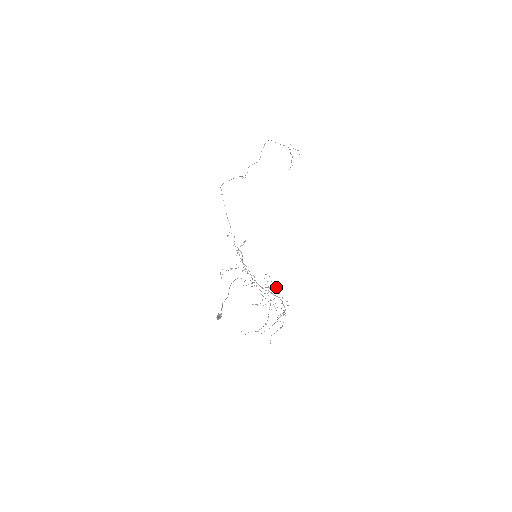
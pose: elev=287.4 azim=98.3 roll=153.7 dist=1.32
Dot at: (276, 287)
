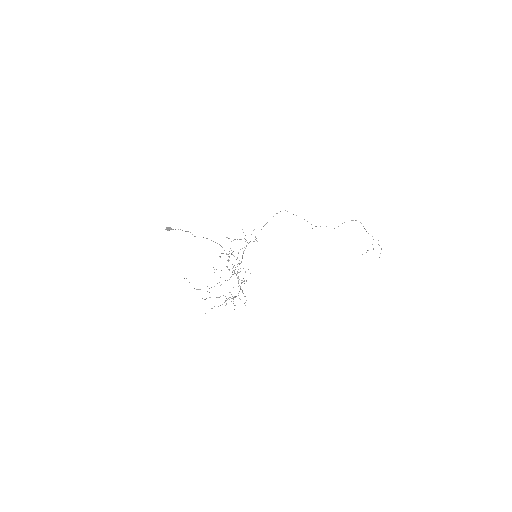
Dot at: (246, 281)
